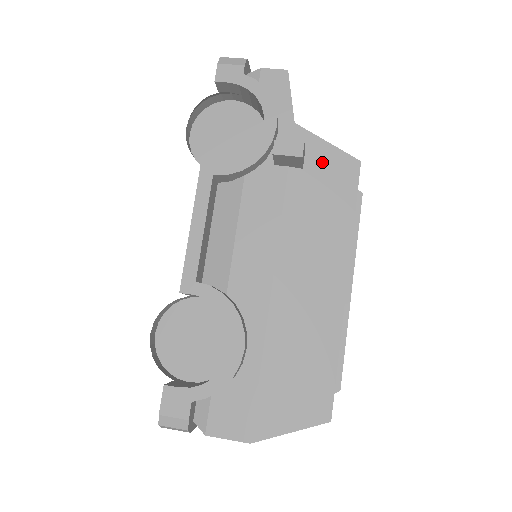
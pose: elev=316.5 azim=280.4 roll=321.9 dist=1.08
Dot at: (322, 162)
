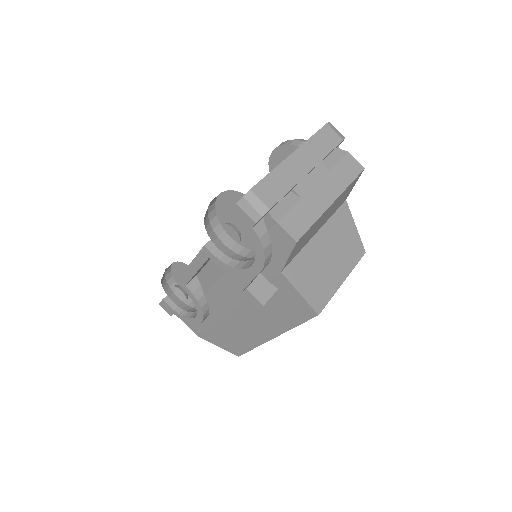
Dot at: (289, 298)
